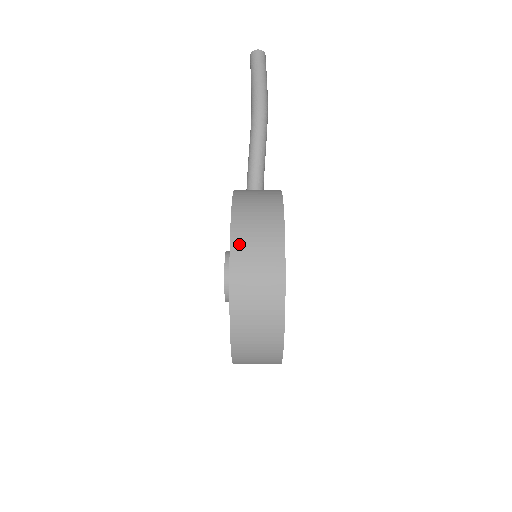
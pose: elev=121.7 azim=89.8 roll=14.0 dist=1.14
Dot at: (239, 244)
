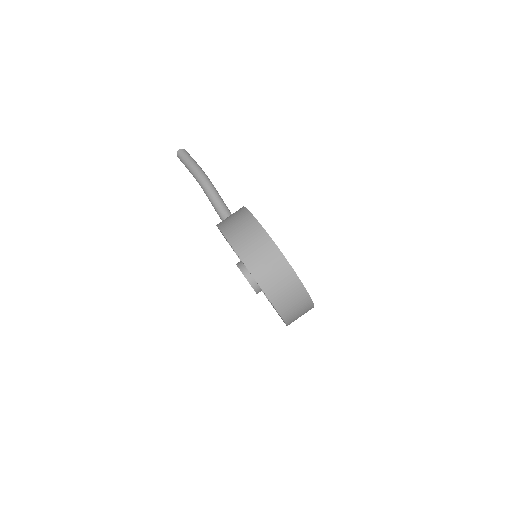
Dot at: (236, 242)
